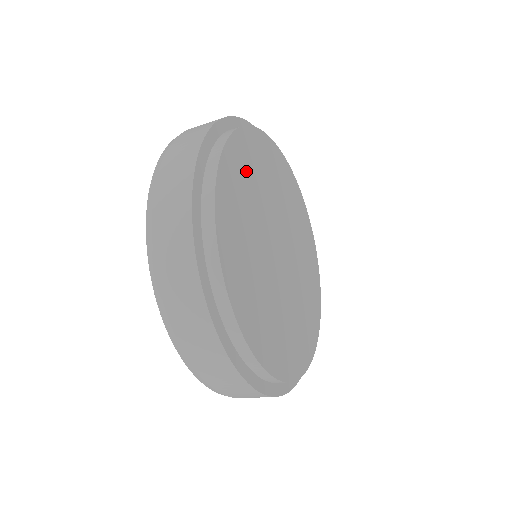
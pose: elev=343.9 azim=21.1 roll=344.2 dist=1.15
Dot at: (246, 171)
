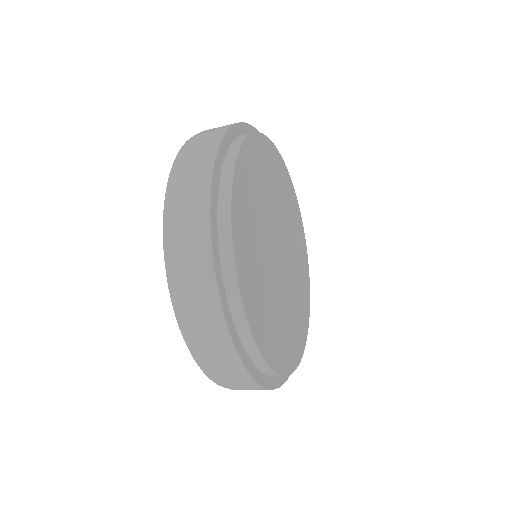
Dot at: (260, 169)
